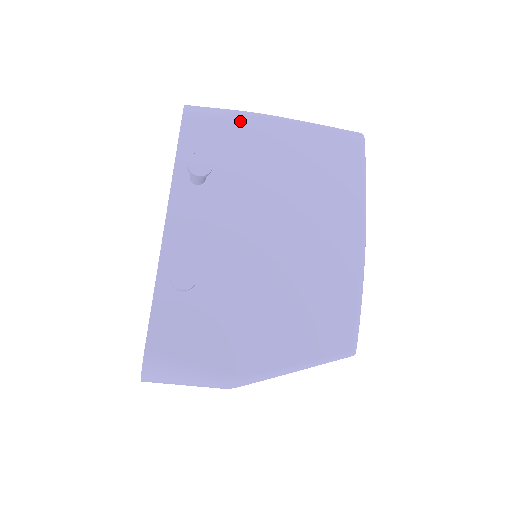
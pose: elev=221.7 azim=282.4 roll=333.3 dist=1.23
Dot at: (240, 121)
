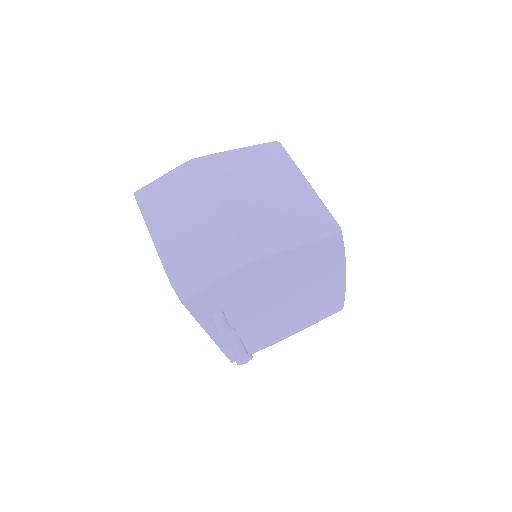
Dot at: occluded
